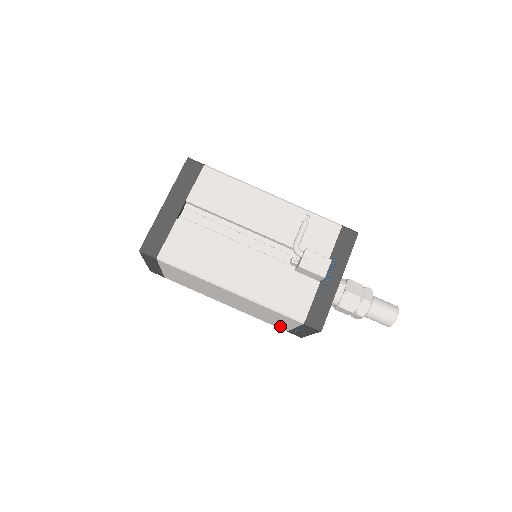
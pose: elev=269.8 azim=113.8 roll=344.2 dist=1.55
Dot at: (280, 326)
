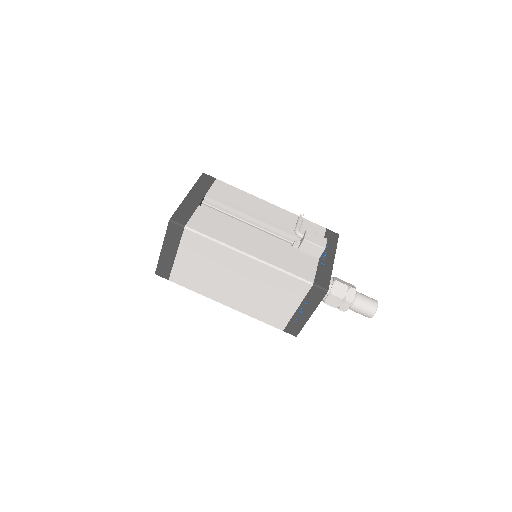
Dot at: (279, 320)
